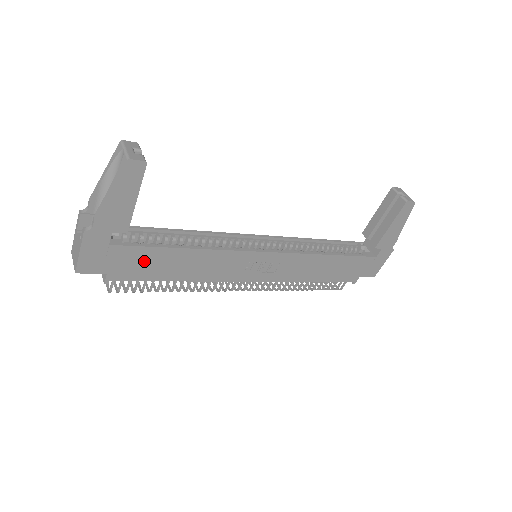
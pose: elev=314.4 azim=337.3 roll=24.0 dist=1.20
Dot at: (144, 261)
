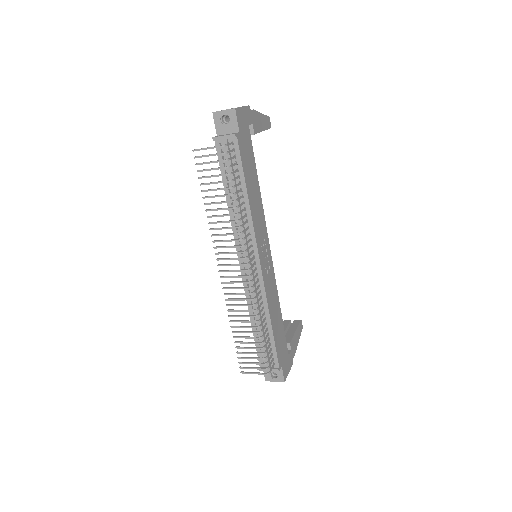
Dot at: (249, 156)
